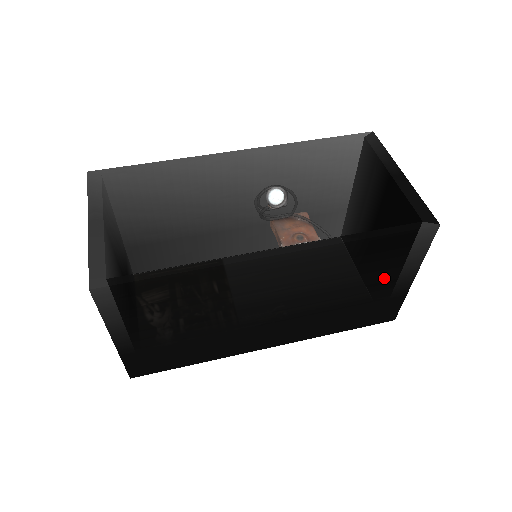
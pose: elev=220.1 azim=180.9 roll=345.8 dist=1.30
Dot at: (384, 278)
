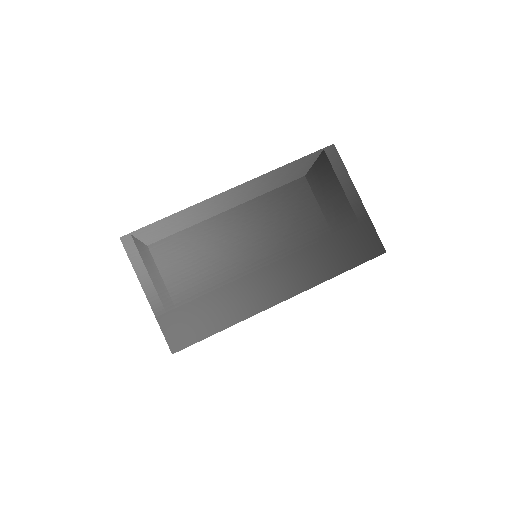
Dot at: (331, 201)
